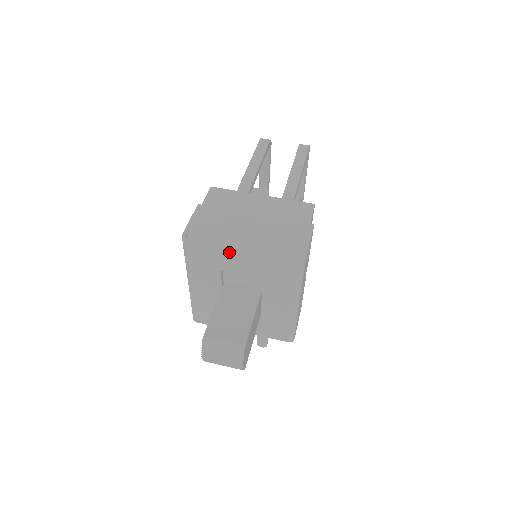
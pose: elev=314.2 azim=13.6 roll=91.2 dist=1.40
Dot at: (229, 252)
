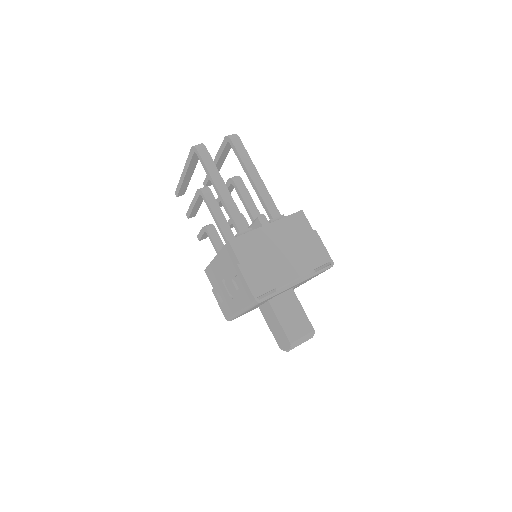
Dot at: occluded
